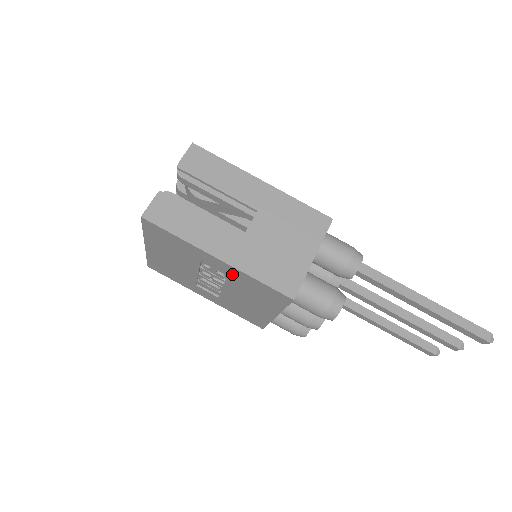
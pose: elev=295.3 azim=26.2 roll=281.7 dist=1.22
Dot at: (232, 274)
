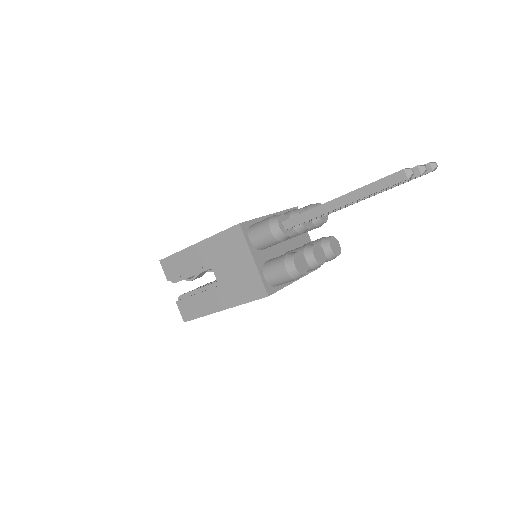
Dot at: occluded
